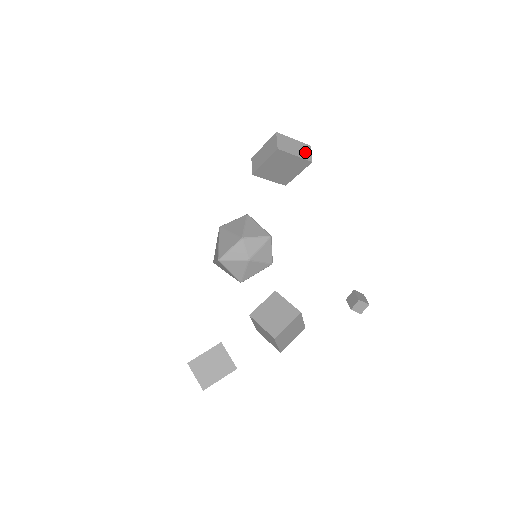
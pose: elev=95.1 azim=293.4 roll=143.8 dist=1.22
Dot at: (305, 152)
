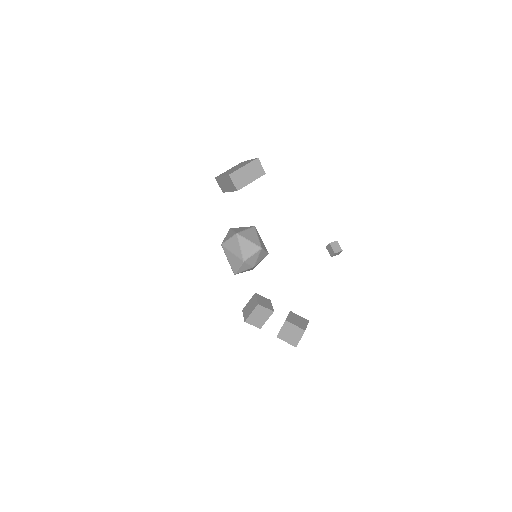
Dot at: (257, 170)
